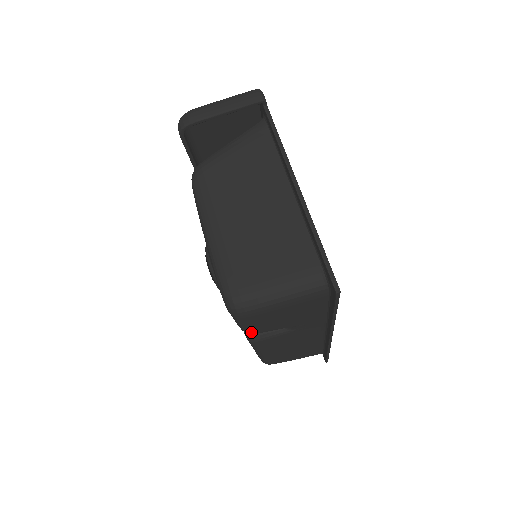
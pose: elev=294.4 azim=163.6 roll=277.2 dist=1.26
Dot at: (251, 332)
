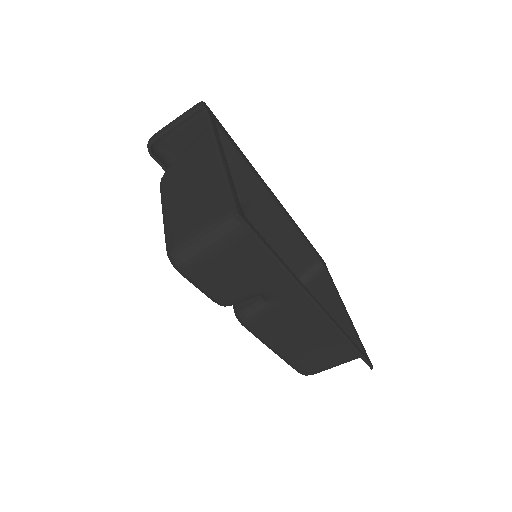
Dot at: (221, 301)
